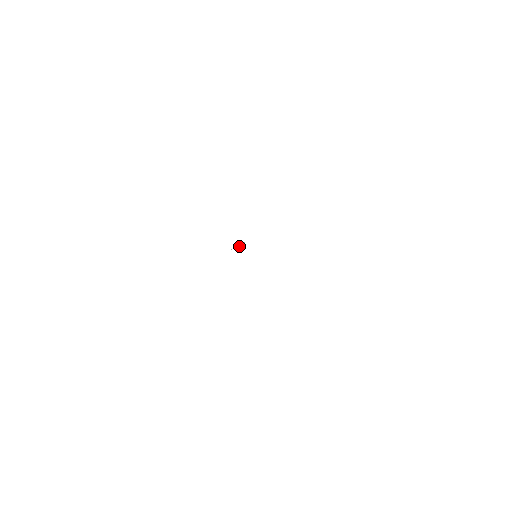
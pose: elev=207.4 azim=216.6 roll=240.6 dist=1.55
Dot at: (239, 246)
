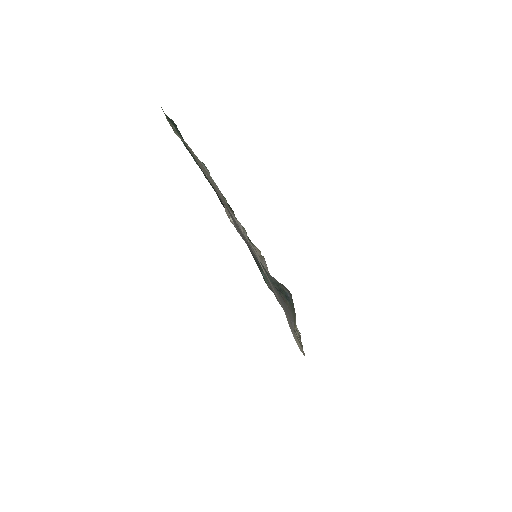
Dot at: occluded
